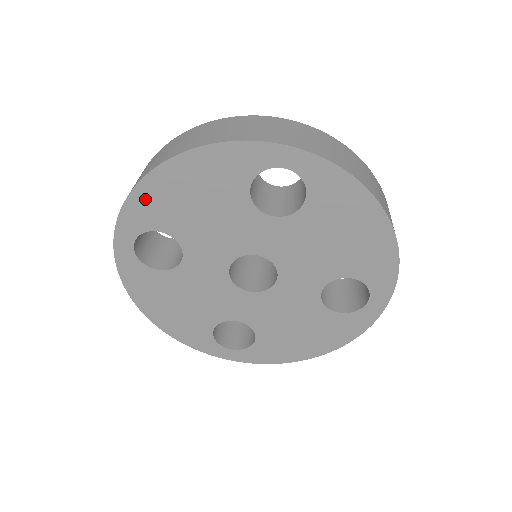
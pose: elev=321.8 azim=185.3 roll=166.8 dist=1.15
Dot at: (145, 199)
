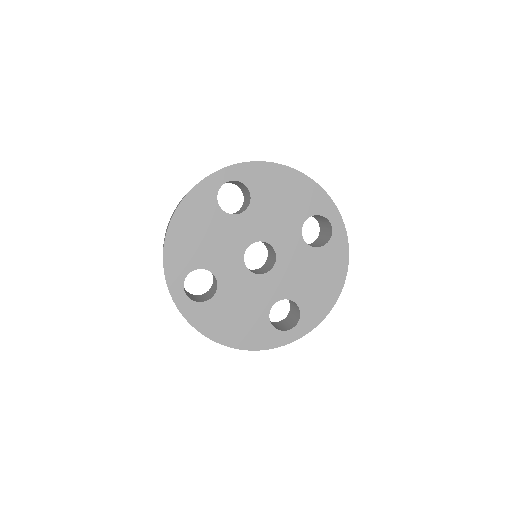
Dot at: (264, 171)
